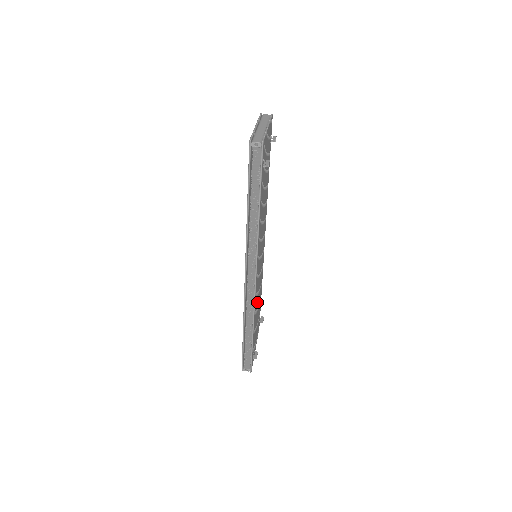
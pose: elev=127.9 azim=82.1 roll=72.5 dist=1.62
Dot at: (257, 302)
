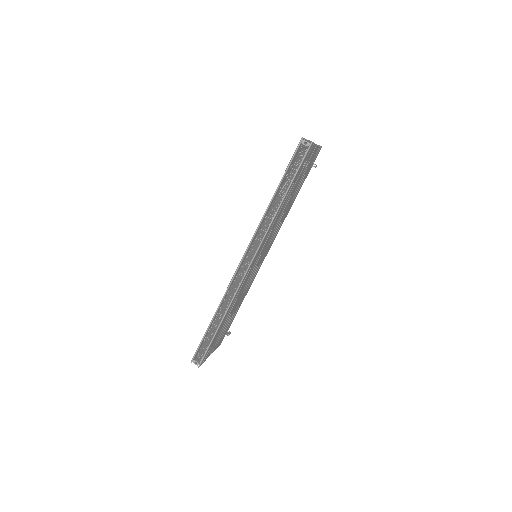
Dot at: (237, 300)
